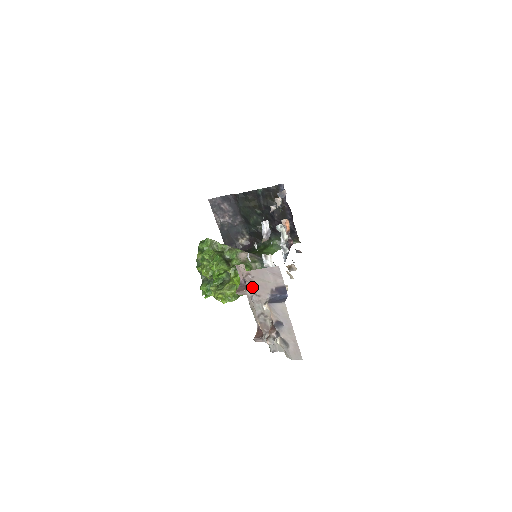
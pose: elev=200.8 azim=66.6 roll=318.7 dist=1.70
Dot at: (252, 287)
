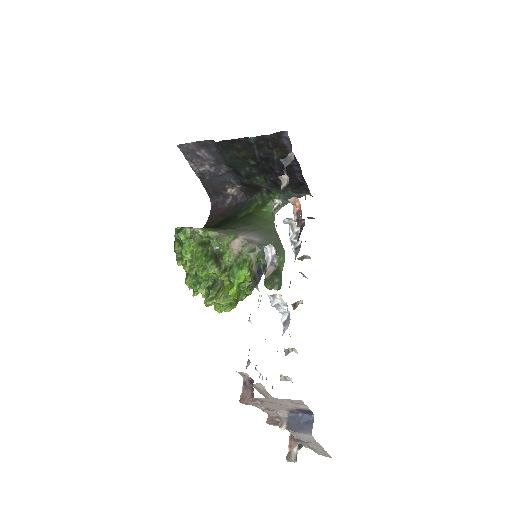
Dot at: (262, 405)
